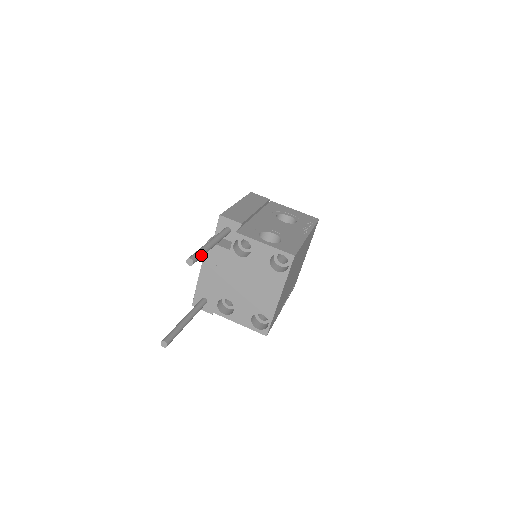
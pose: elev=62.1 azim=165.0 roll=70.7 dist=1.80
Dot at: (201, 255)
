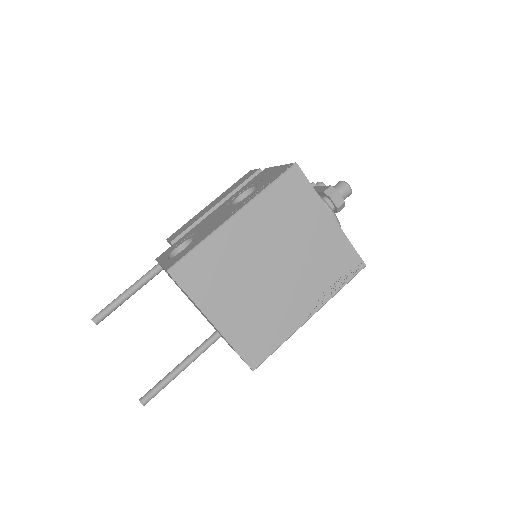
Dot at: (109, 308)
